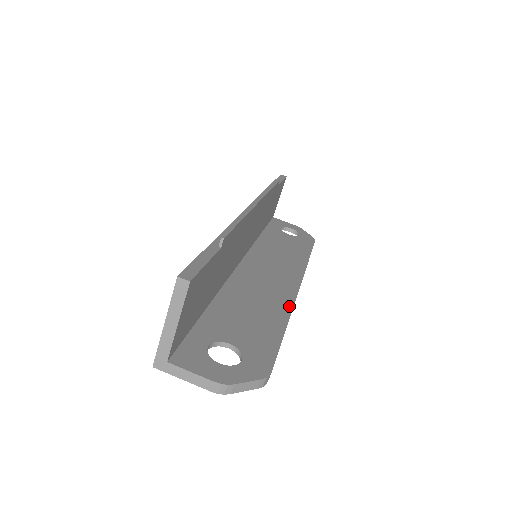
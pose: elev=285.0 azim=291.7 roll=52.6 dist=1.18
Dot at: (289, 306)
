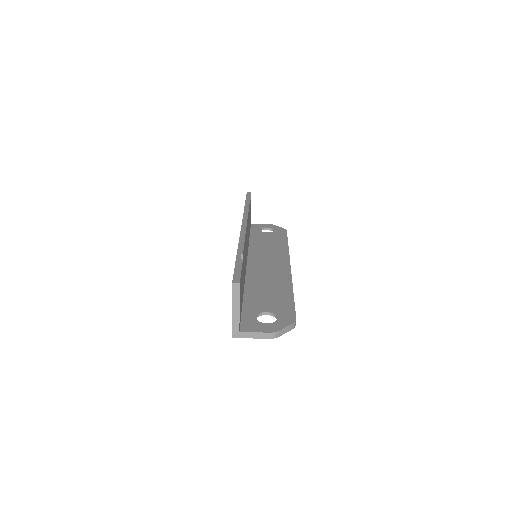
Dot at: (289, 280)
